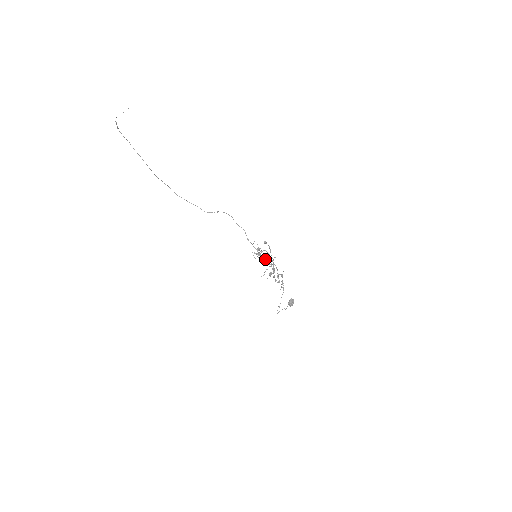
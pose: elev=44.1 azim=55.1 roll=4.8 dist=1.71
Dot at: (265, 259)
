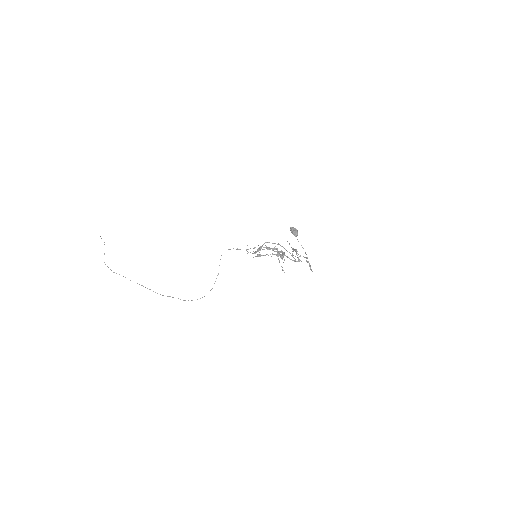
Dot at: (263, 249)
